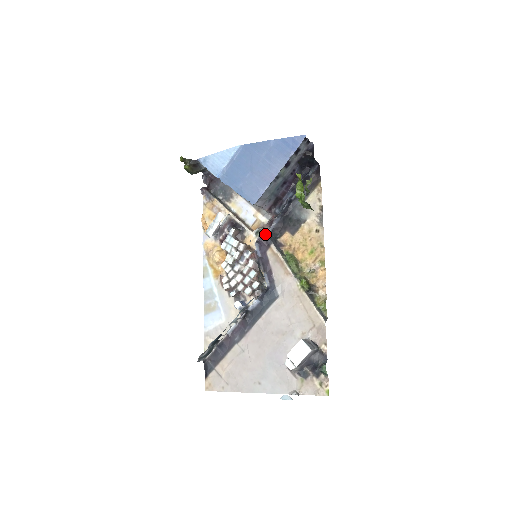
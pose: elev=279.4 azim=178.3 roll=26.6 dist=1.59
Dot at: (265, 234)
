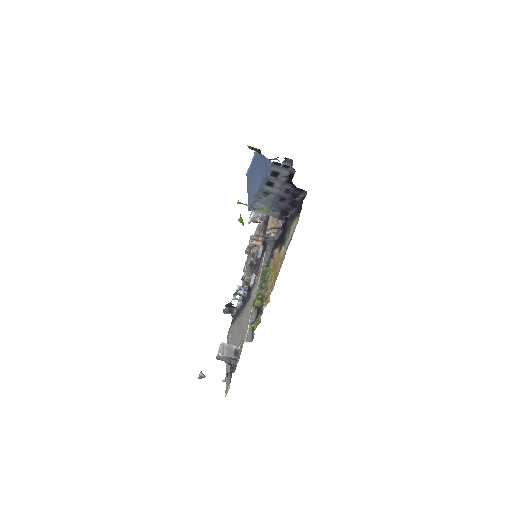
Dot at: (267, 240)
